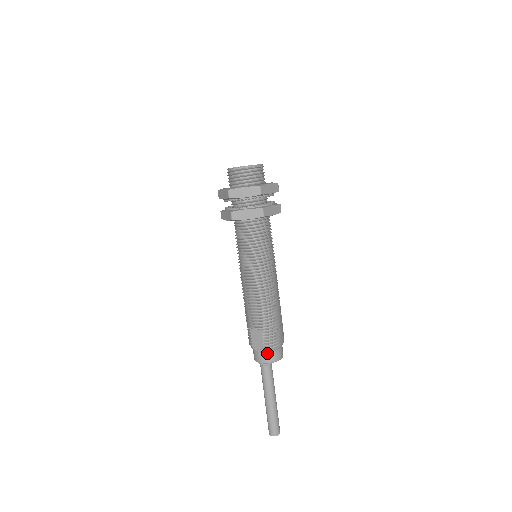
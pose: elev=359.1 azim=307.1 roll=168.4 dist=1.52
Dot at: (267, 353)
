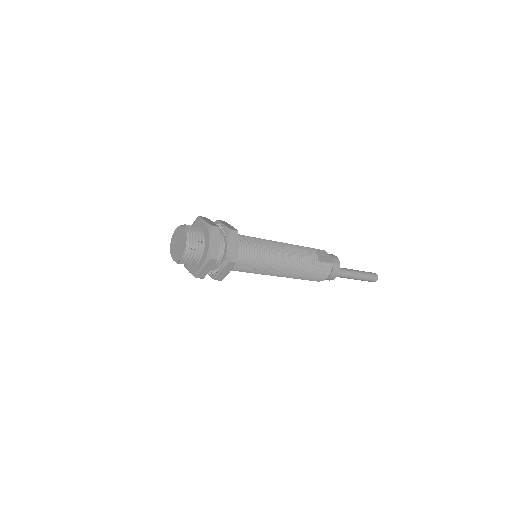
Dot at: occluded
